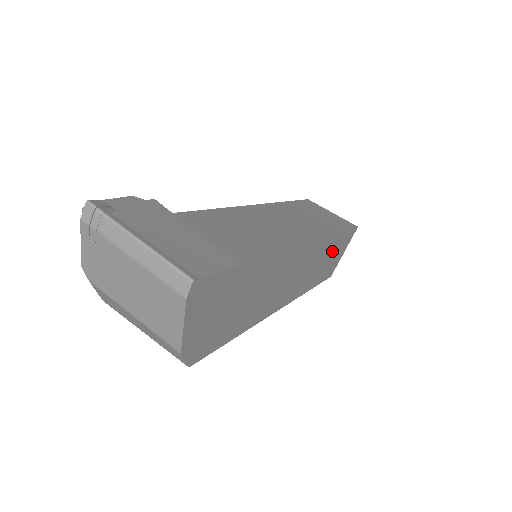
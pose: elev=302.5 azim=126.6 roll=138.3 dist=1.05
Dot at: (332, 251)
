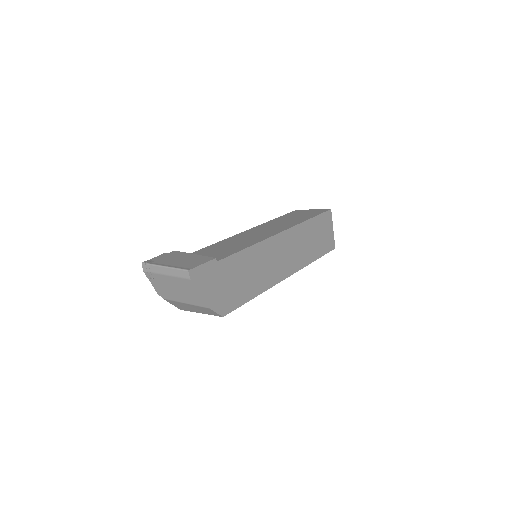
Dot at: (313, 232)
